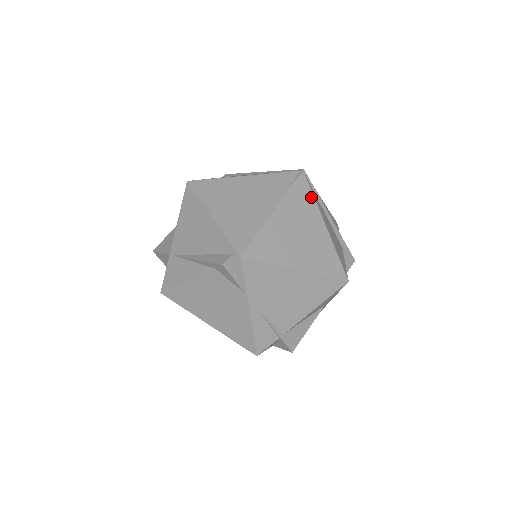
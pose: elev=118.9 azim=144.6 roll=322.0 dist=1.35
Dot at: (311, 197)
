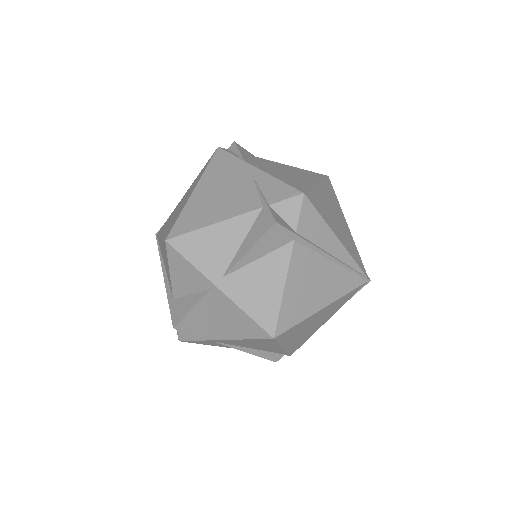
Dot at: occluded
